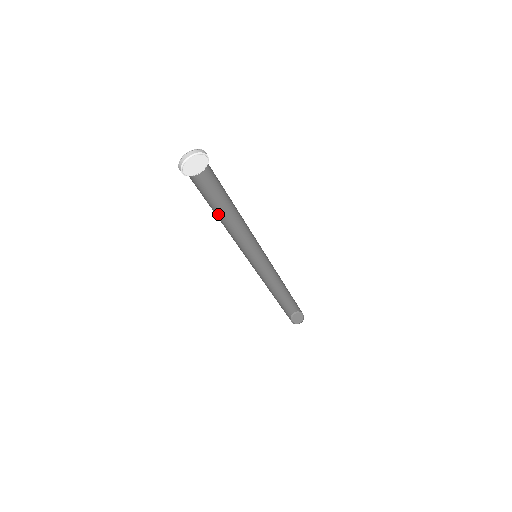
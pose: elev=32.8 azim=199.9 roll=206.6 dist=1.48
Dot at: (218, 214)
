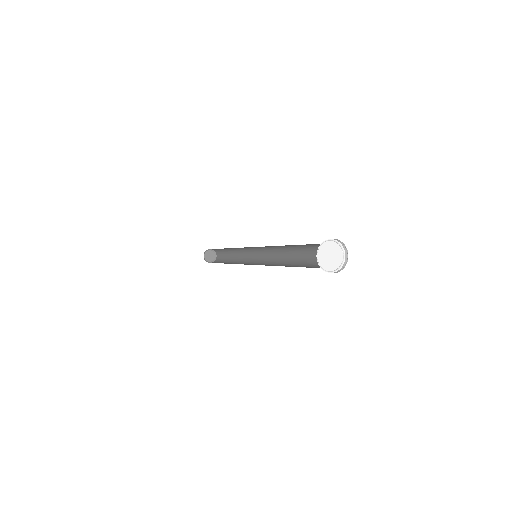
Dot at: occluded
